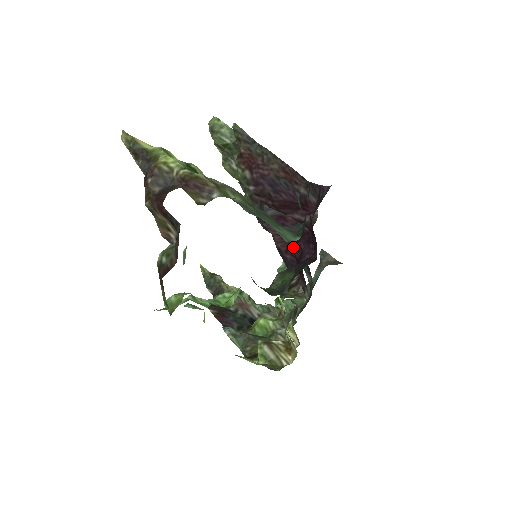
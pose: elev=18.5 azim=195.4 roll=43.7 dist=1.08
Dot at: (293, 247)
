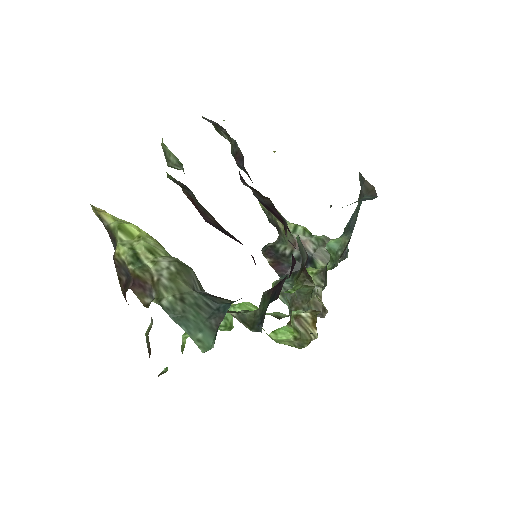
Dot at: occluded
